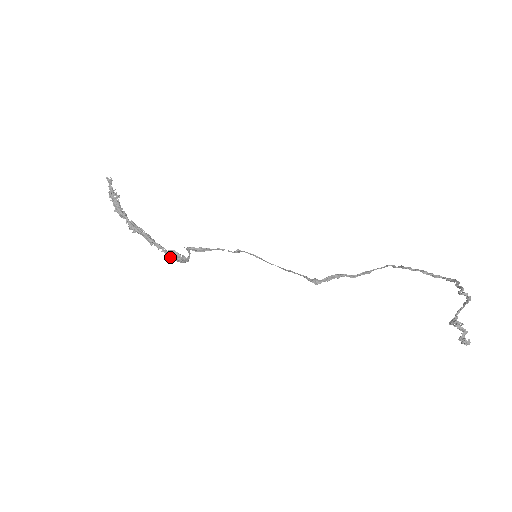
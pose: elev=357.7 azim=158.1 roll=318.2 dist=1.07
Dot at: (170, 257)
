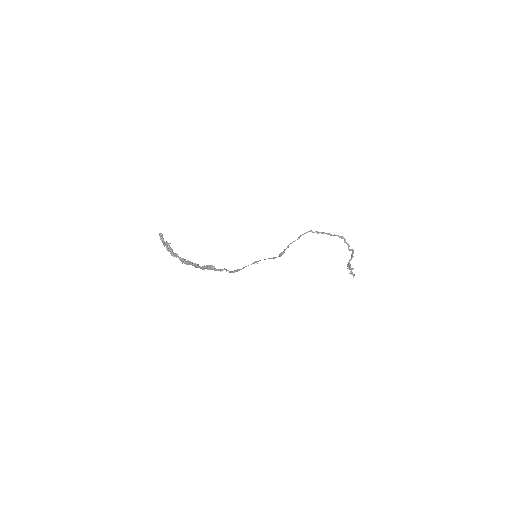
Dot at: occluded
